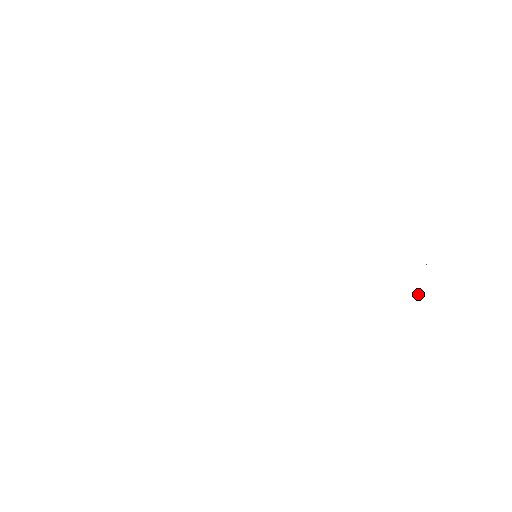
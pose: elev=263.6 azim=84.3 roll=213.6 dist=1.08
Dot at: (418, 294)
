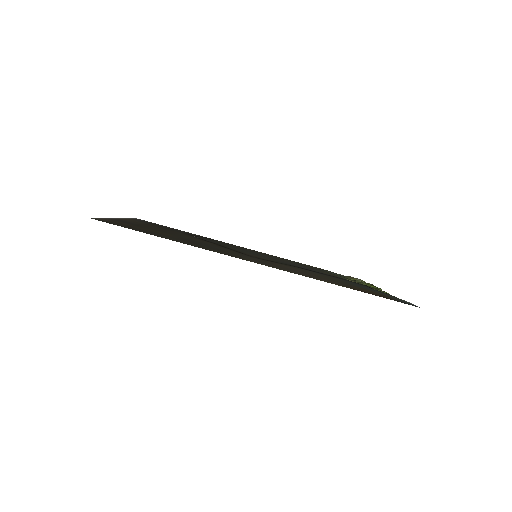
Dot at: occluded
